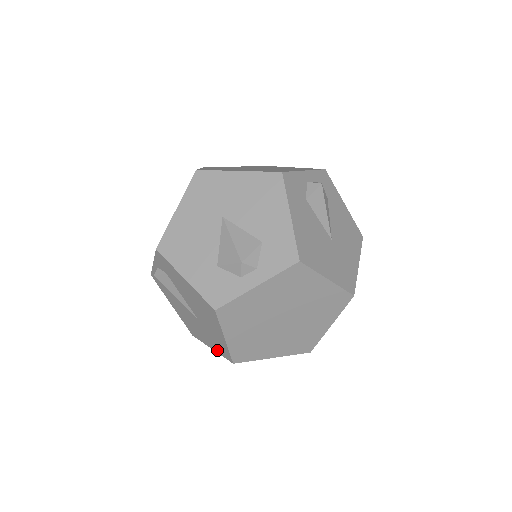
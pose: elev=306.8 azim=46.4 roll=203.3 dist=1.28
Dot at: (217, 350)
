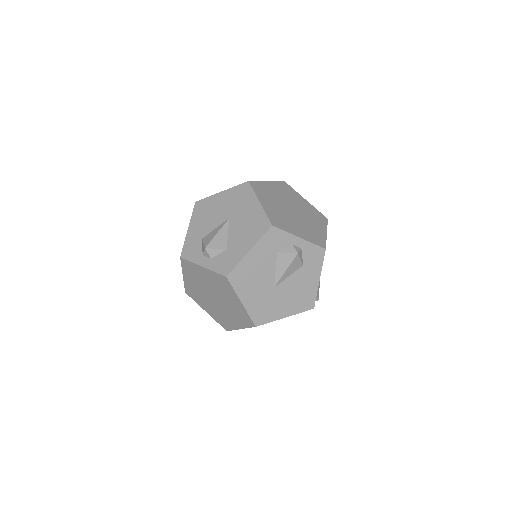
Dot at: occluded
